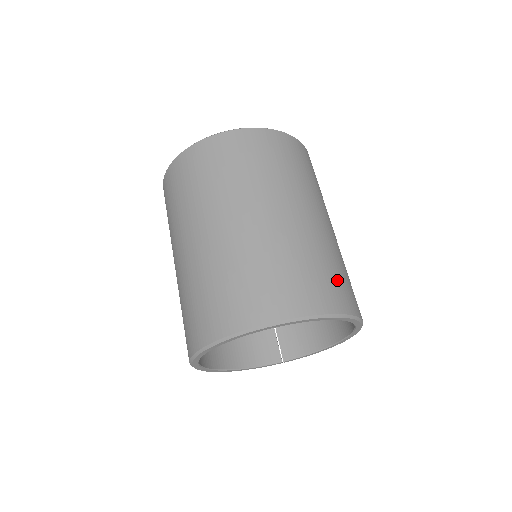
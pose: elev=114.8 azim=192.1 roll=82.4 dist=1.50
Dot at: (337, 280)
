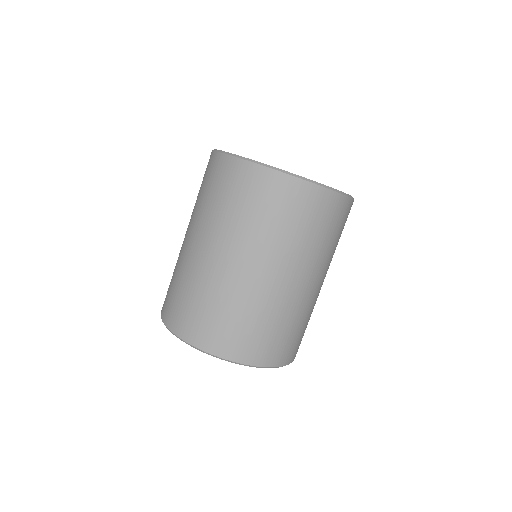
Dot at: (241, 332)
